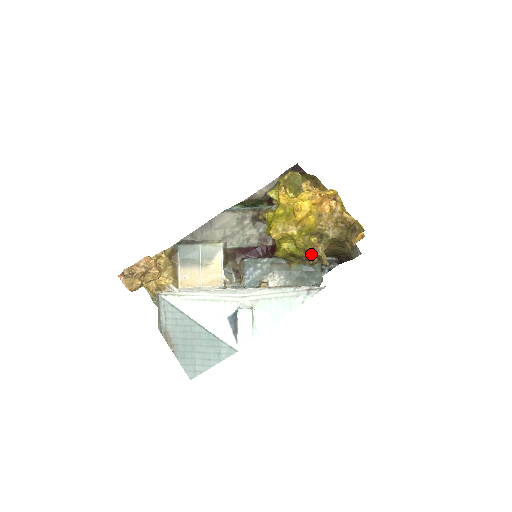
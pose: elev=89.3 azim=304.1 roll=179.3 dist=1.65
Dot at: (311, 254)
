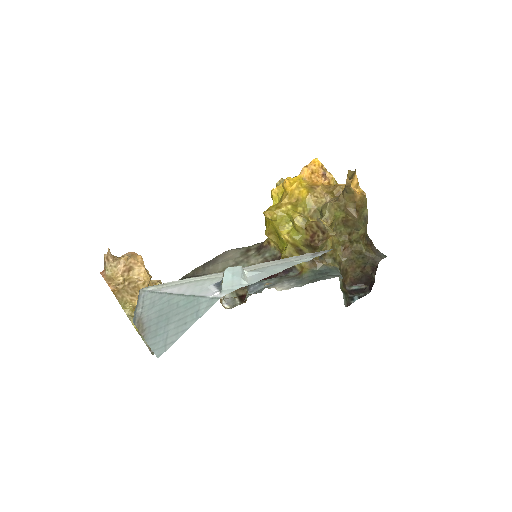
Dot at: (314, 231)
